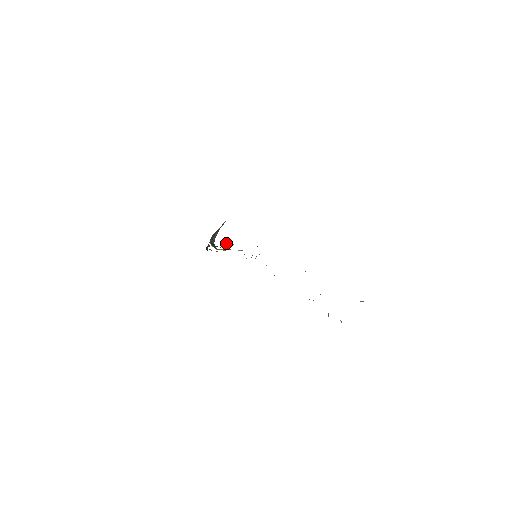
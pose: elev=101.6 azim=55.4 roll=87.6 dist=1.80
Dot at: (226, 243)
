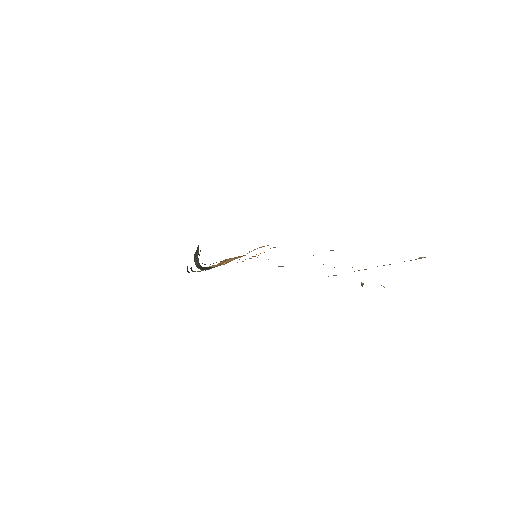
Dot at: occluded
